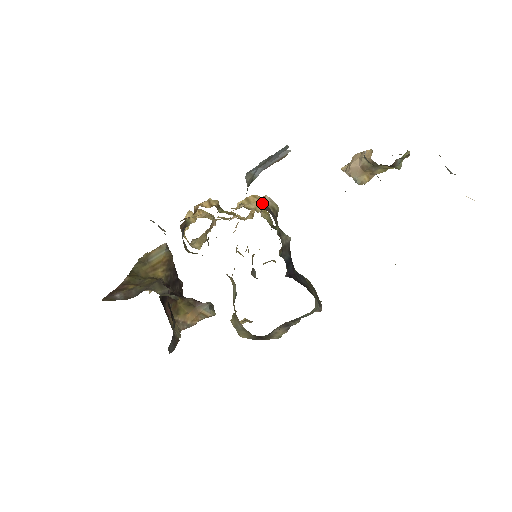
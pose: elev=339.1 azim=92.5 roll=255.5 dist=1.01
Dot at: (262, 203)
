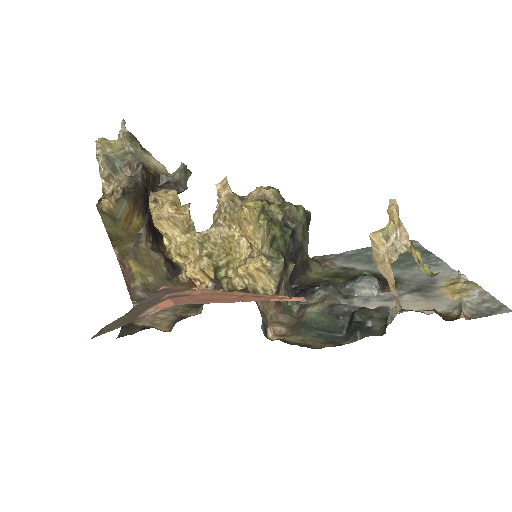
Dot at: (269, 278)
